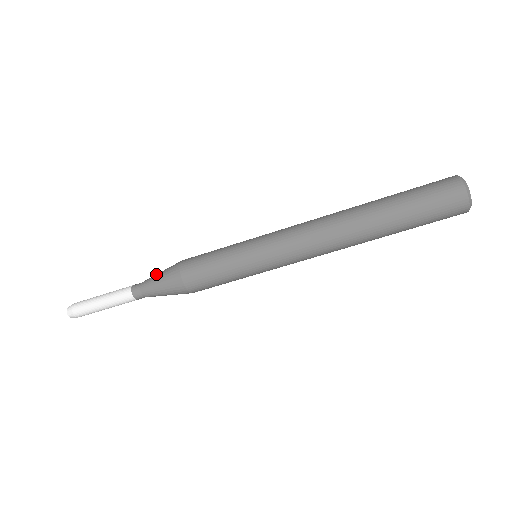
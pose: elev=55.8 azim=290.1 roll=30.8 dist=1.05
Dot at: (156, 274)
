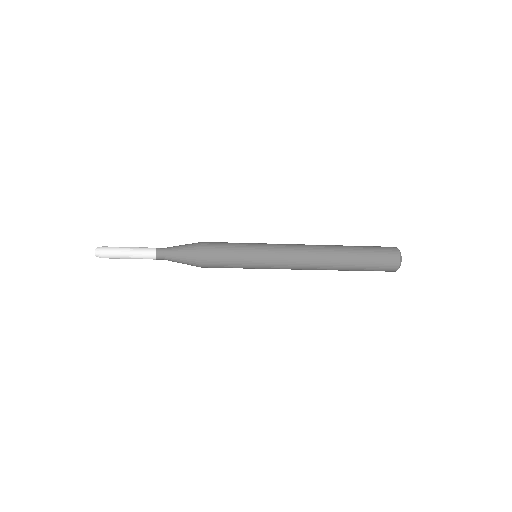
Dot at: (179, 245)
